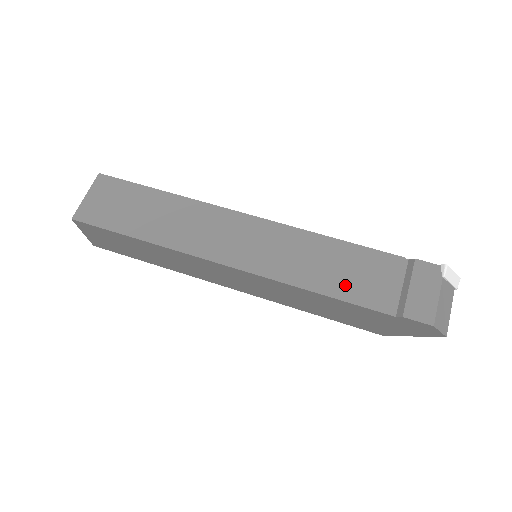
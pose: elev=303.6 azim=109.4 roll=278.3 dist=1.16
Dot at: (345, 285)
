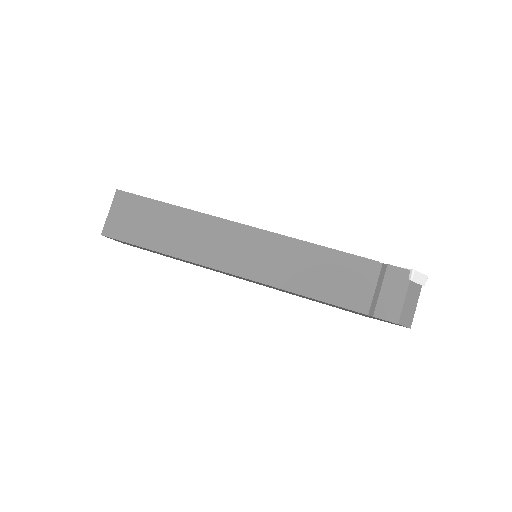
Dot at: (327, 288)
